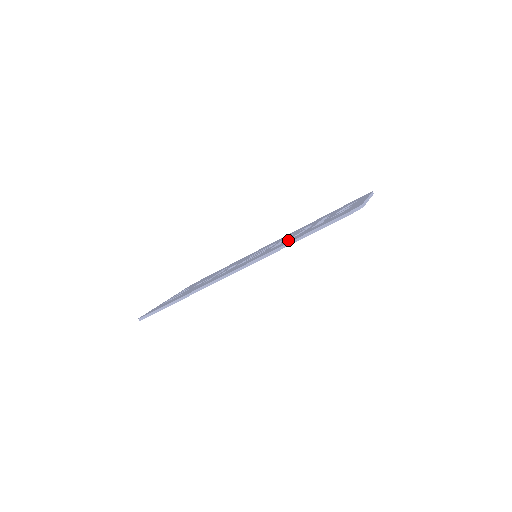
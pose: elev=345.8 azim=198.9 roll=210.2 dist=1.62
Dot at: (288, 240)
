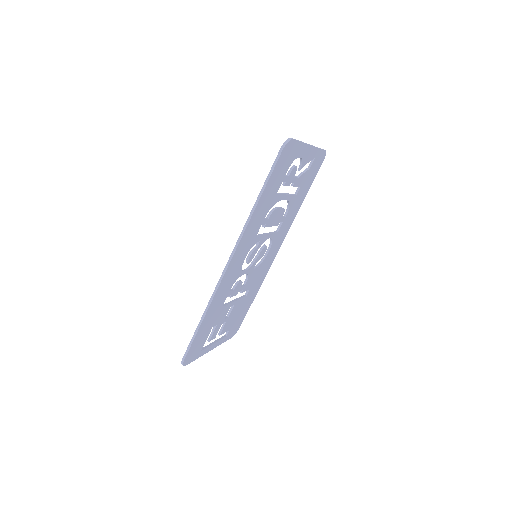
Dot at: occluded
